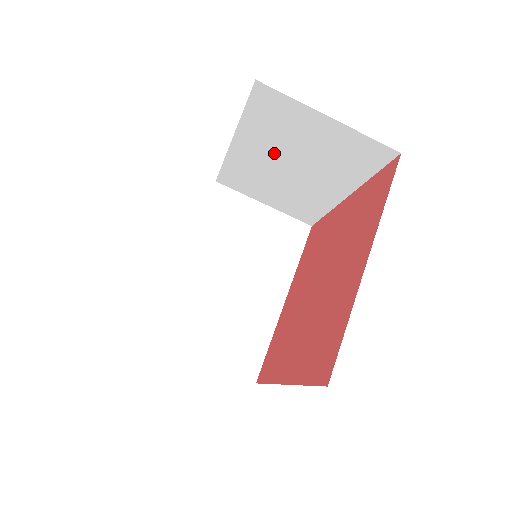
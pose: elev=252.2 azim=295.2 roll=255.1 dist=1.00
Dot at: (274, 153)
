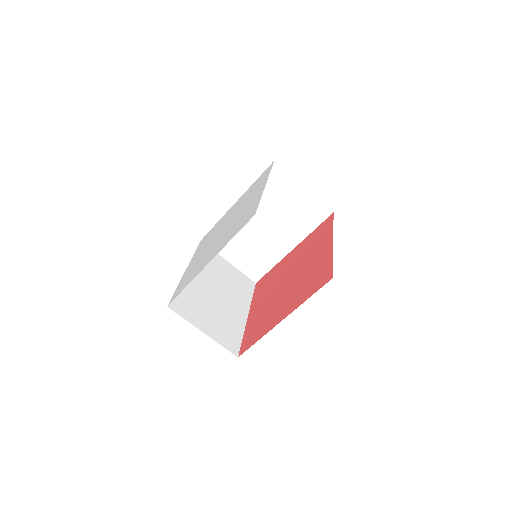
Dot at: (260, 213)
